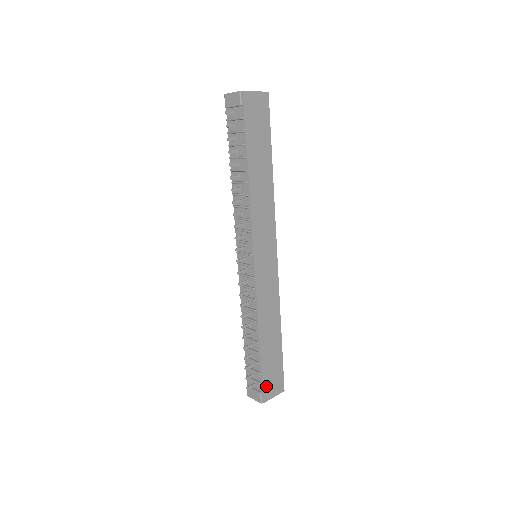
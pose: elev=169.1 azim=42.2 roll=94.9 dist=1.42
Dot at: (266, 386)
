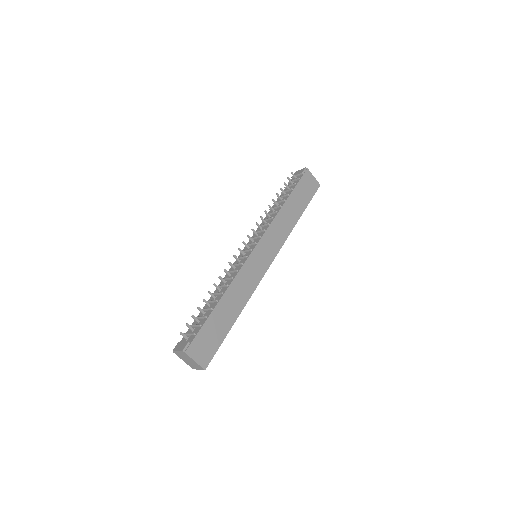
Dot at: (197, 342)
